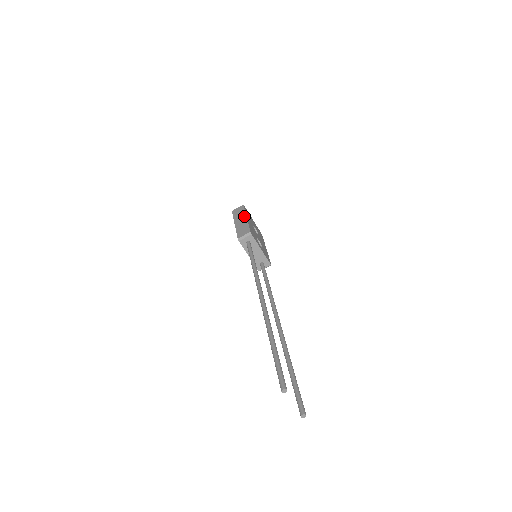
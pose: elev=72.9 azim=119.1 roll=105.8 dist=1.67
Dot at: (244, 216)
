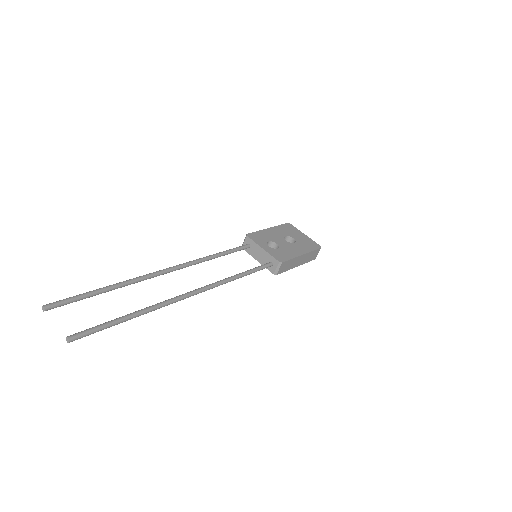
Dot at: occluded
